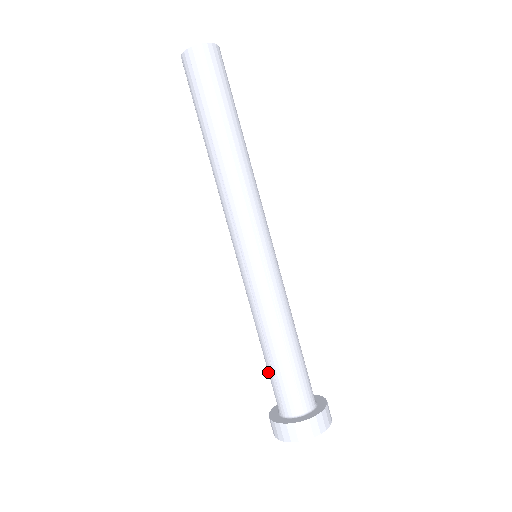
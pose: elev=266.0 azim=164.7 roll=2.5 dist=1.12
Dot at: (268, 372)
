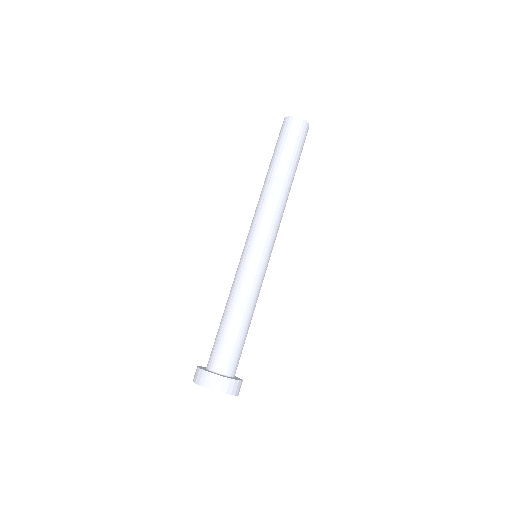
Dot at: (225, 337)
